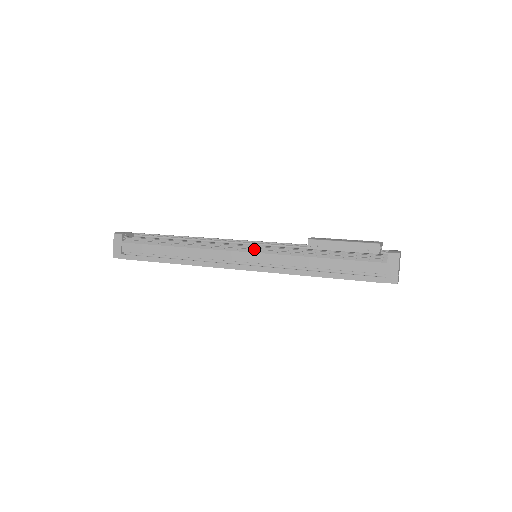
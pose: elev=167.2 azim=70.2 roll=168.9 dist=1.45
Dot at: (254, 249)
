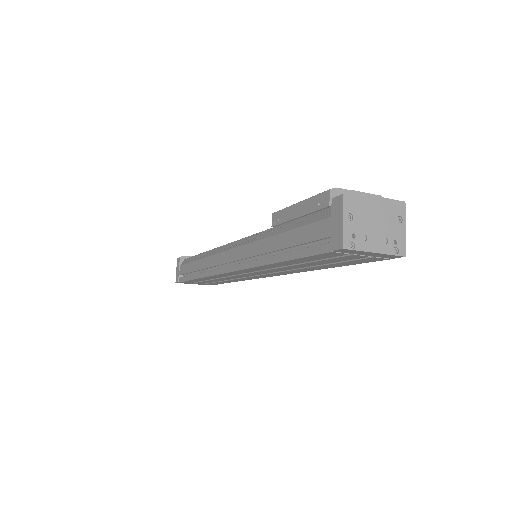
Dot at: occluded
